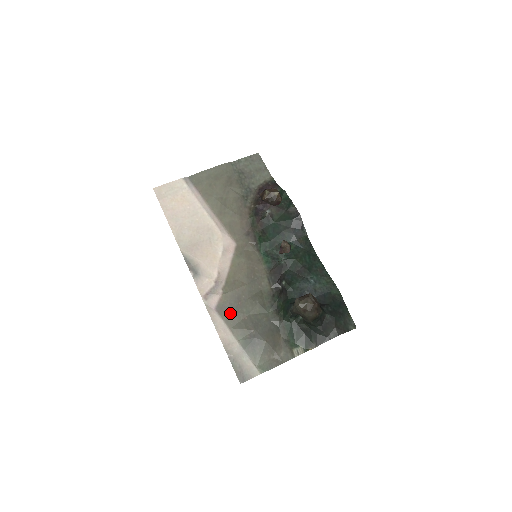
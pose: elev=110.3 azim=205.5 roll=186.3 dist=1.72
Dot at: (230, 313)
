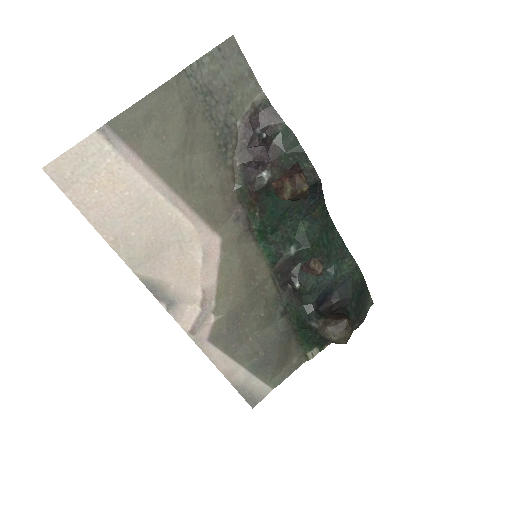
Dot at: (229, 340)
